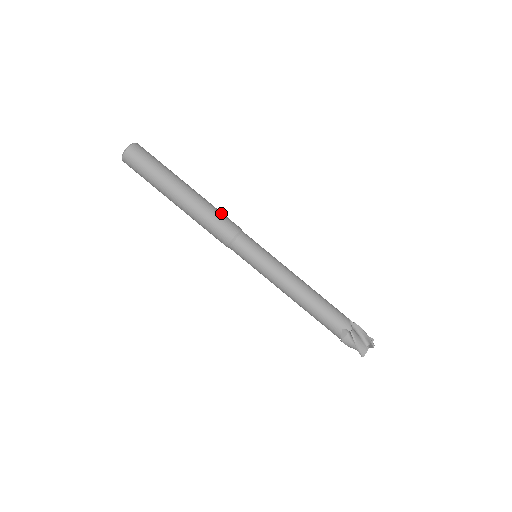
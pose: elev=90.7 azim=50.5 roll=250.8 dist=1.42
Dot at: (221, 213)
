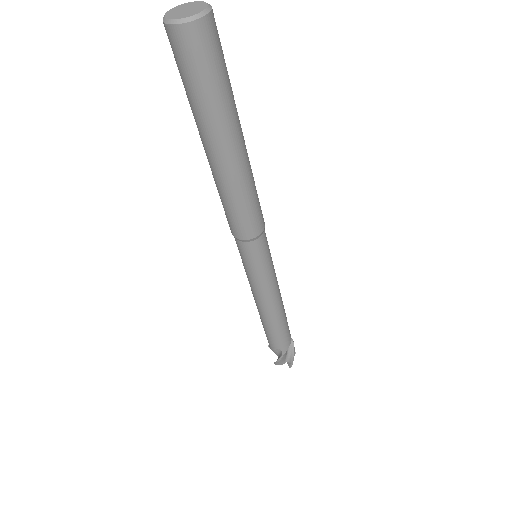
Dot at: (256, 201)
